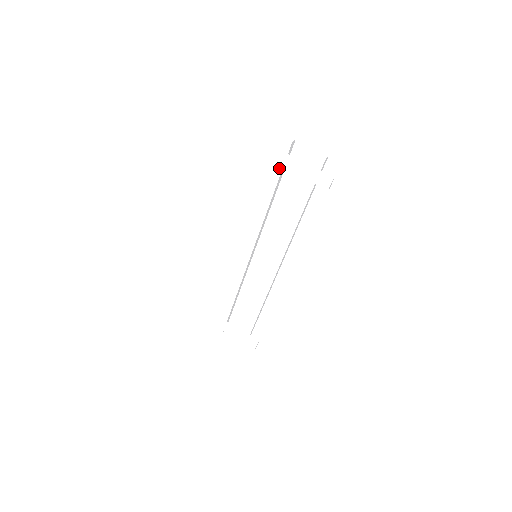
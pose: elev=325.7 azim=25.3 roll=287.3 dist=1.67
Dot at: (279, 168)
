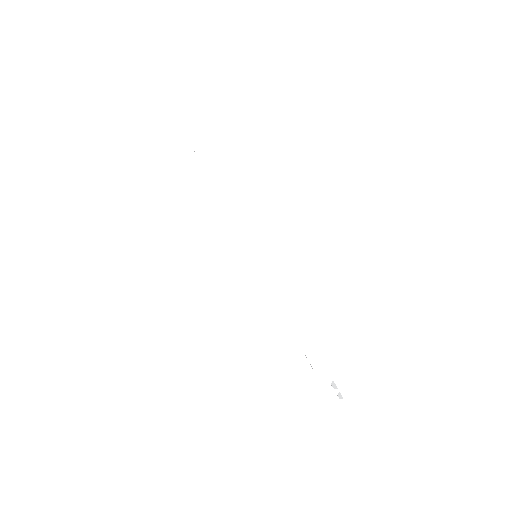
Dot at: occluded
